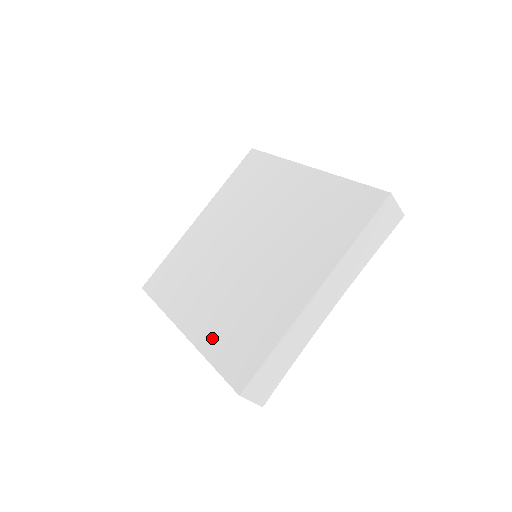
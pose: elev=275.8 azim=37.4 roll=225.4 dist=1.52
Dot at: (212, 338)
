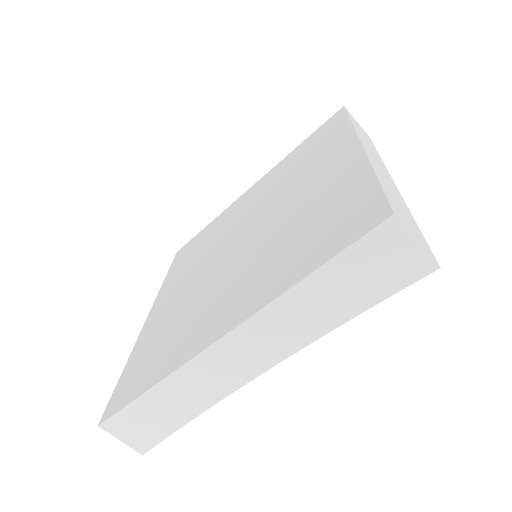
Dot at: (146, 339)
